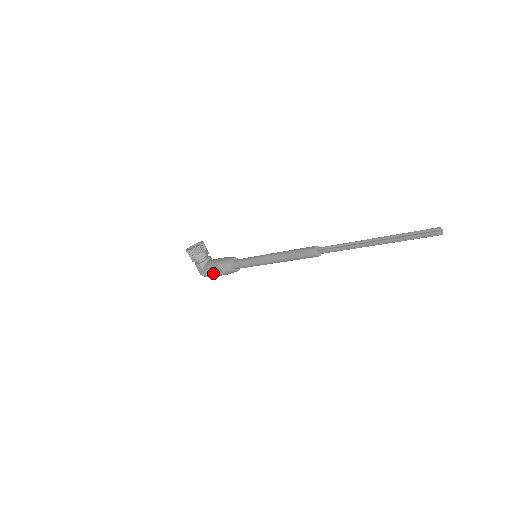
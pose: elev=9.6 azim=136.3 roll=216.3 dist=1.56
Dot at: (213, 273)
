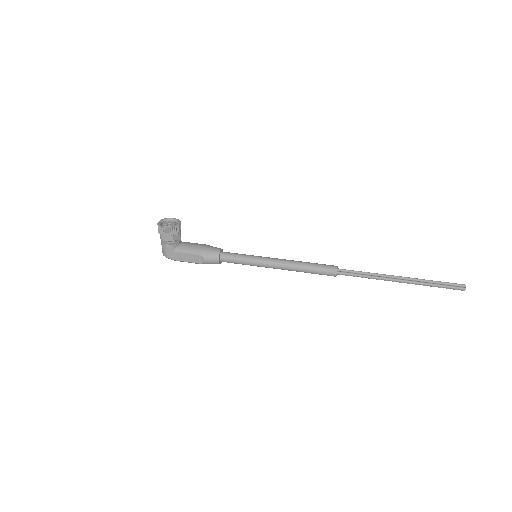
Dot at: (188, 259)
